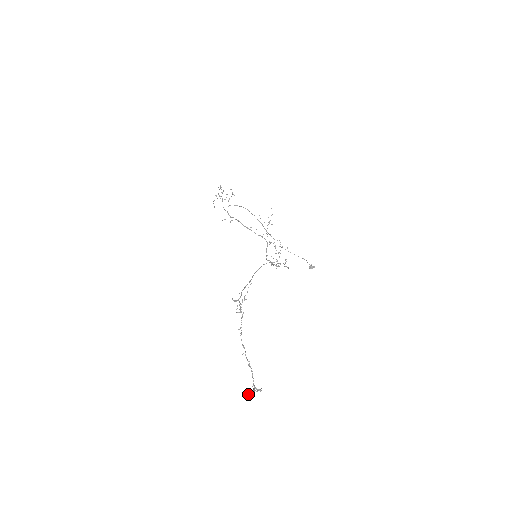
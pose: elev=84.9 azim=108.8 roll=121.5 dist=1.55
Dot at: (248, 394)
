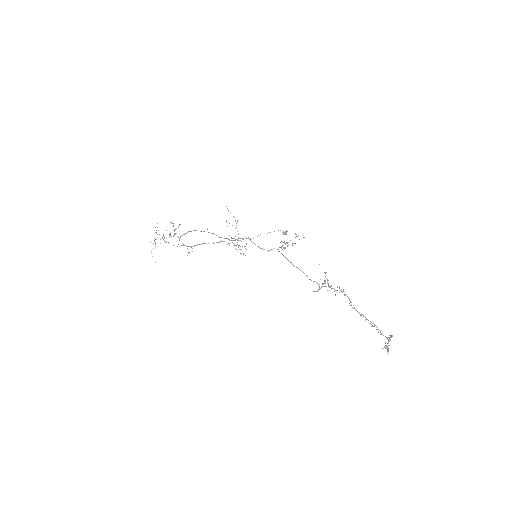
Dot at: occluded
